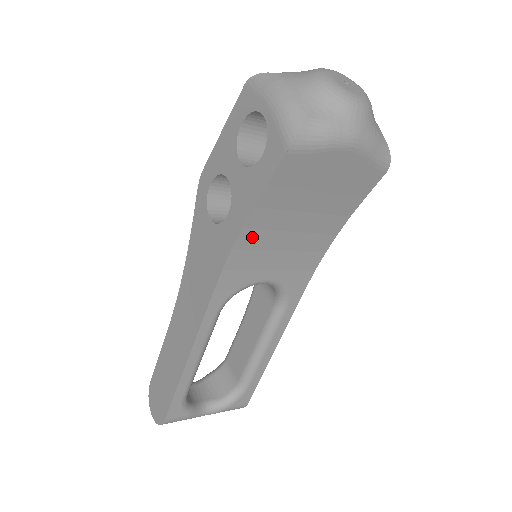
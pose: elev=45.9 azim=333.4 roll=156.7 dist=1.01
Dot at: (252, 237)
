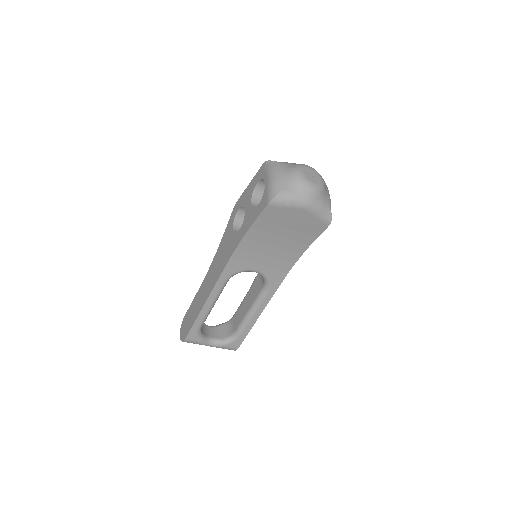
Dot at: (249, 243)
